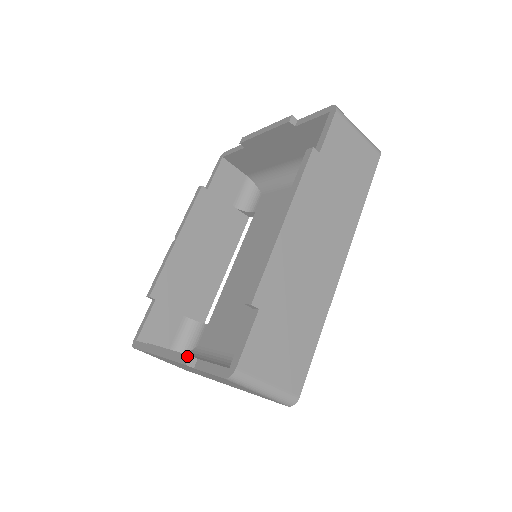
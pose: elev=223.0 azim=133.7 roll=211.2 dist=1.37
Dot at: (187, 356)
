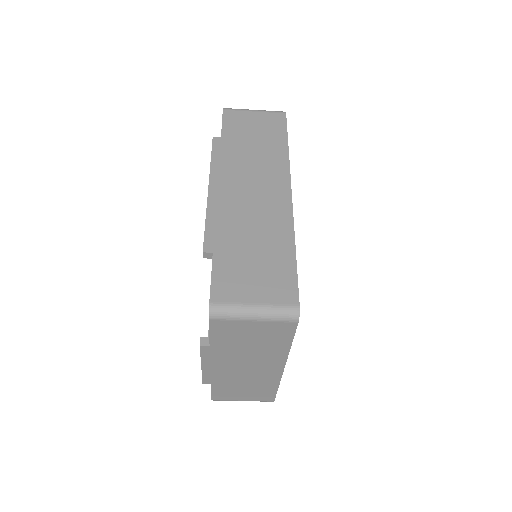
Dot at: (200, 340)
